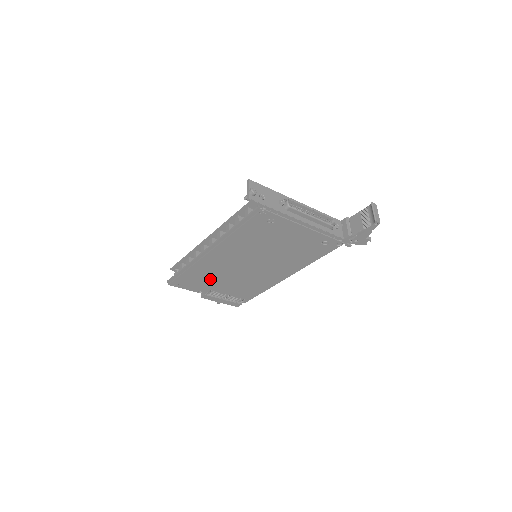
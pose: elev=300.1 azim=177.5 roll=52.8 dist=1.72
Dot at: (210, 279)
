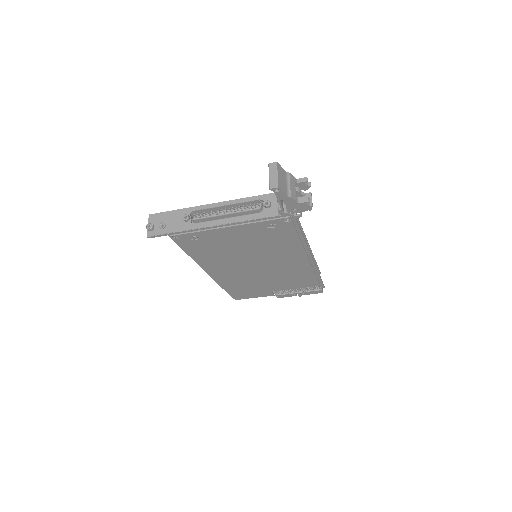
Dot at: (253, 286)
